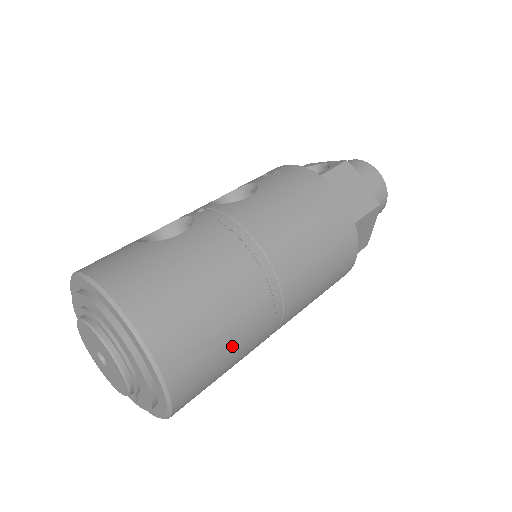
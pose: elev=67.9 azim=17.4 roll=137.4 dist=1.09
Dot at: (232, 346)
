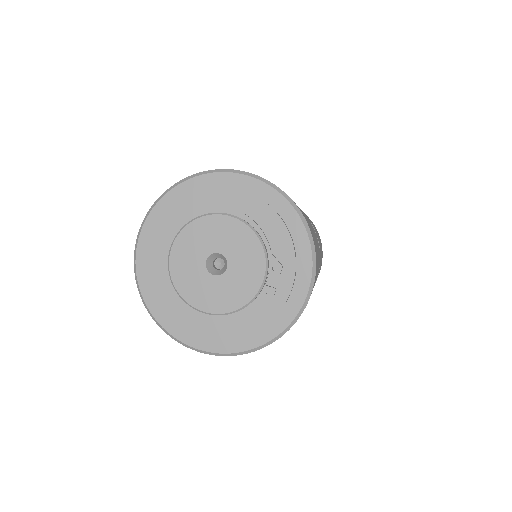
Dot at: occluded
